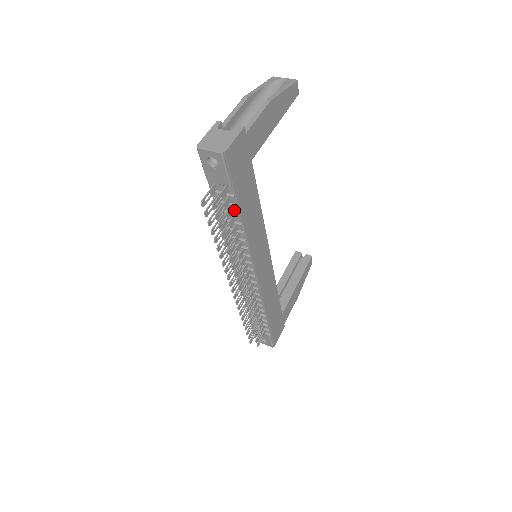
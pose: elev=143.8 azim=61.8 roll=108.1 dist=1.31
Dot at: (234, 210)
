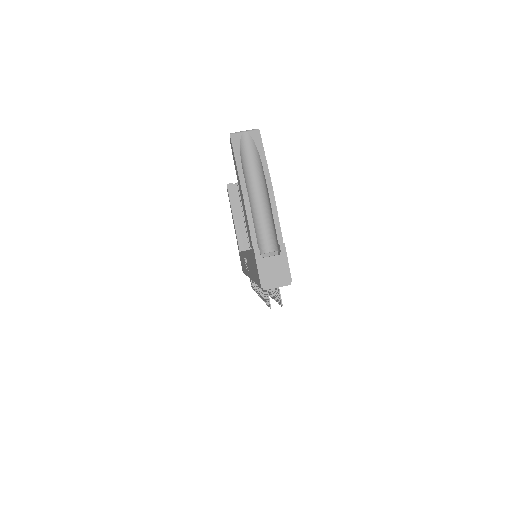
Dot at: occluded
